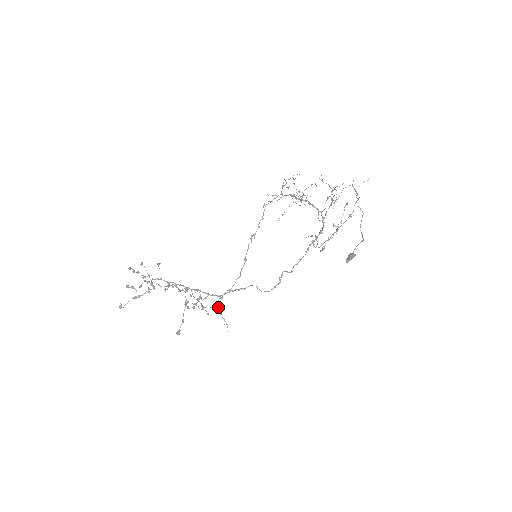
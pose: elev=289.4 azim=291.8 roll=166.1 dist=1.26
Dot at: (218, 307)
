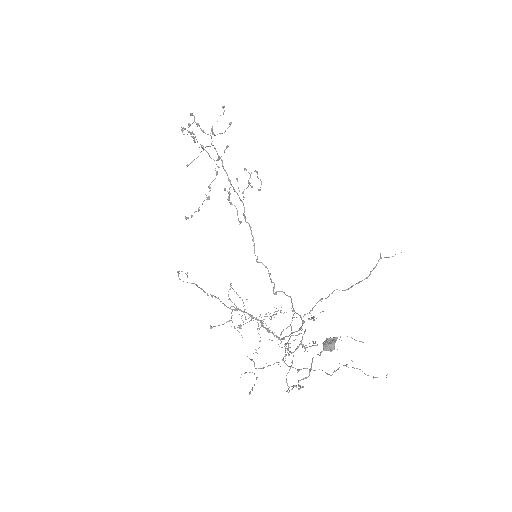
Dot at: (178, 271)
